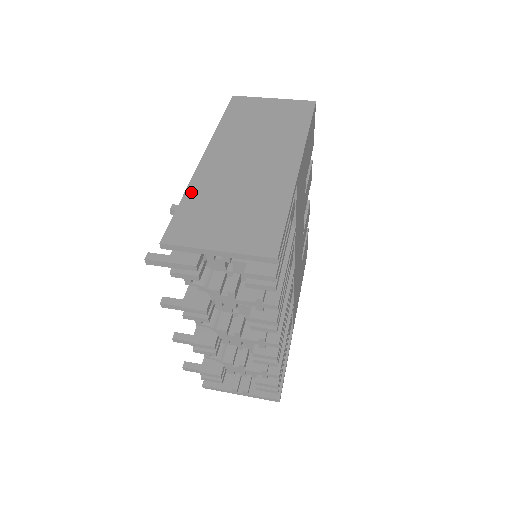
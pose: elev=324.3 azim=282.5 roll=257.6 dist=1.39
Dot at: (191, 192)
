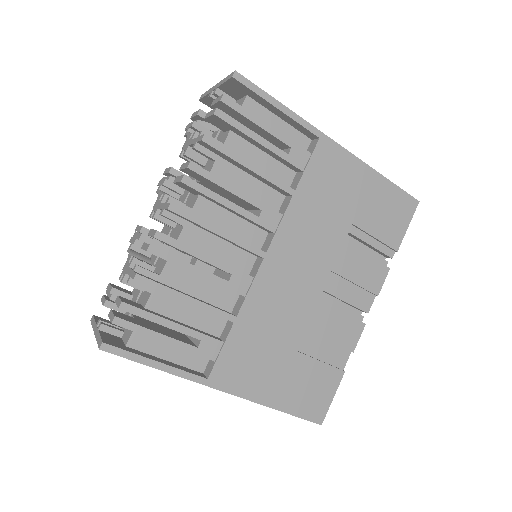
Dot at: occluded
